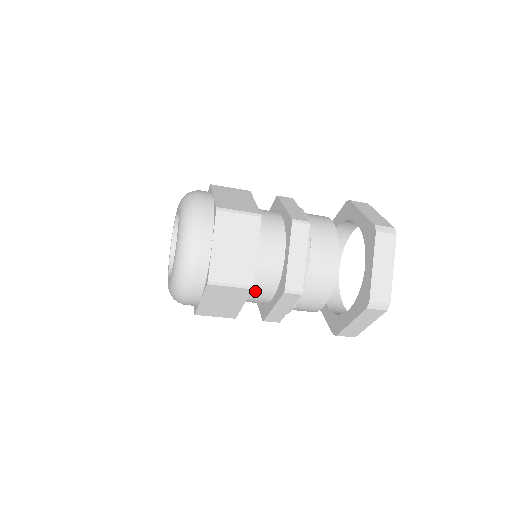
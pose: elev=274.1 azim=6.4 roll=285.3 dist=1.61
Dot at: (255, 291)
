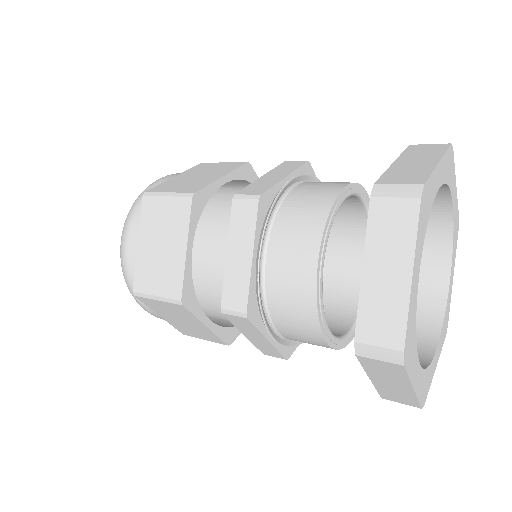
Dot at: occluded
